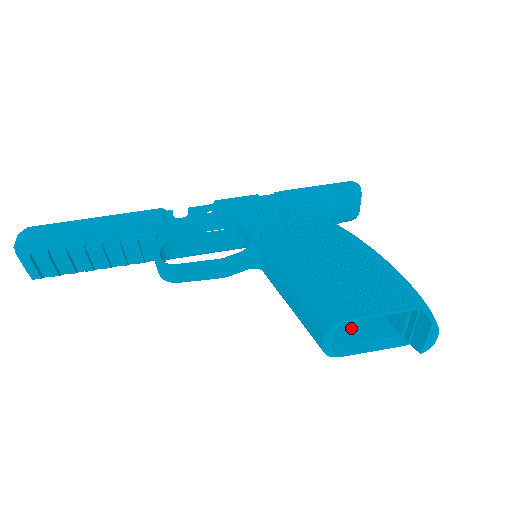
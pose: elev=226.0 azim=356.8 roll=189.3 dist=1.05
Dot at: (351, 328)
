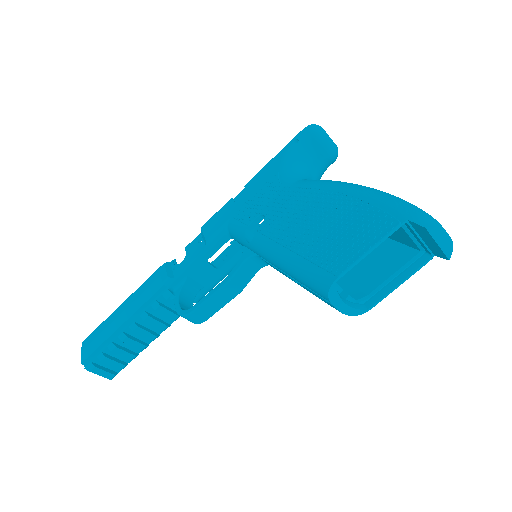
Dot at: (369, 274)
